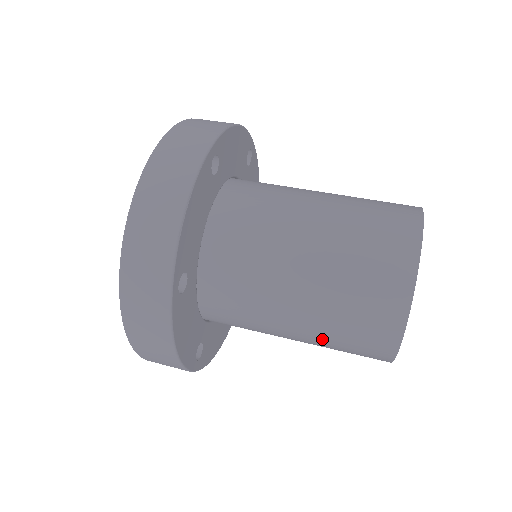
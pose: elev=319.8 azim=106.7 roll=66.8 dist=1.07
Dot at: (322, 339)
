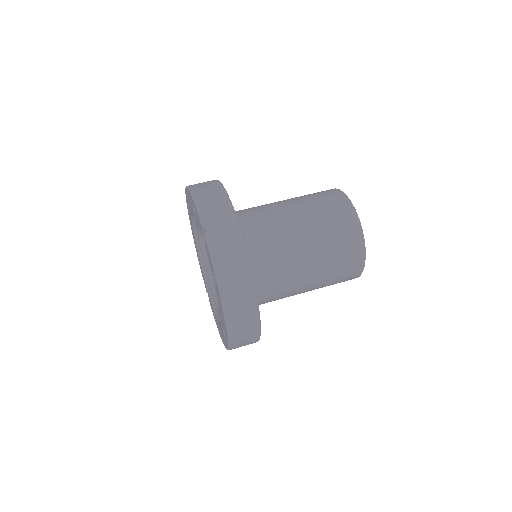
Dot at: occluded
